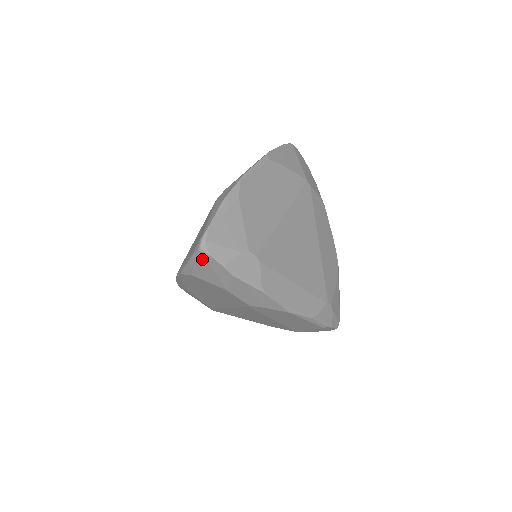
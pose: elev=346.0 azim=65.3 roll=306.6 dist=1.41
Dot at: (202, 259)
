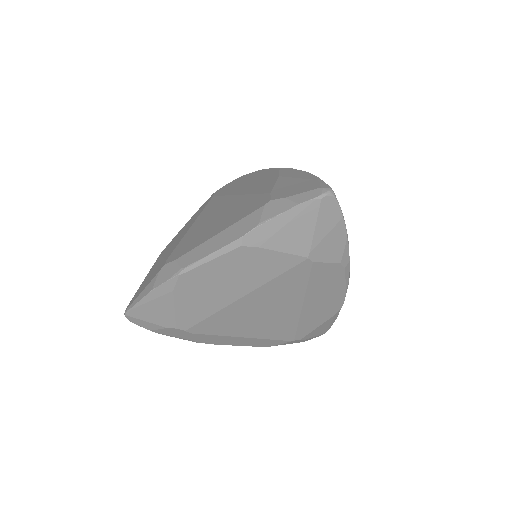
Dot at: occluded
